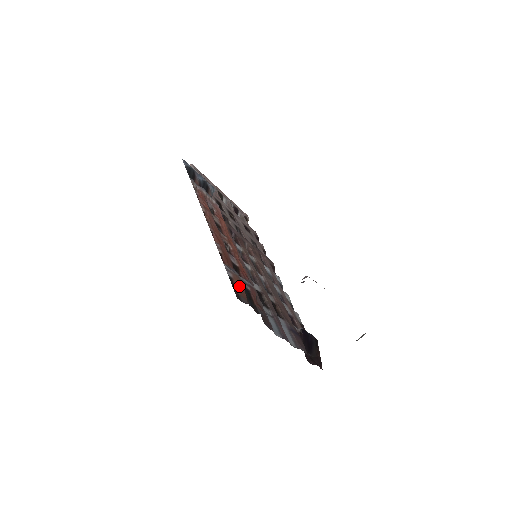
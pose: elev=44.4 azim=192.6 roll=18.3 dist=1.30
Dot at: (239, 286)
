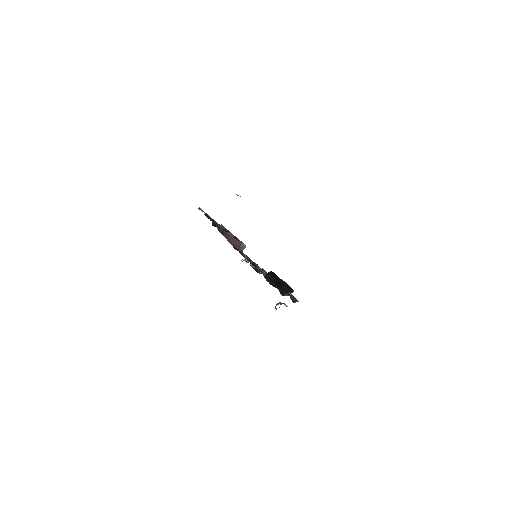
Dot at: occluded
